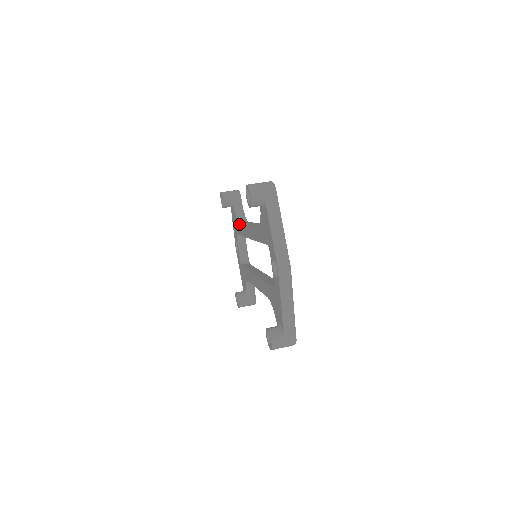
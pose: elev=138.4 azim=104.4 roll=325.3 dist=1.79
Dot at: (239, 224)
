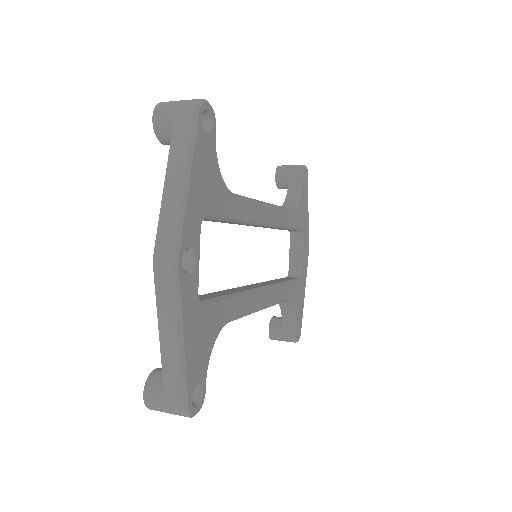
Dot at: occluded
